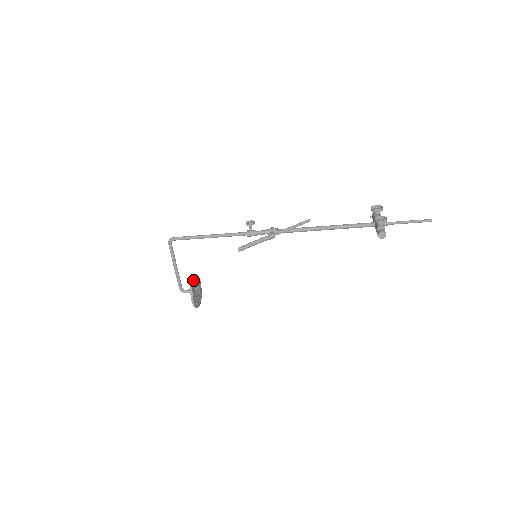
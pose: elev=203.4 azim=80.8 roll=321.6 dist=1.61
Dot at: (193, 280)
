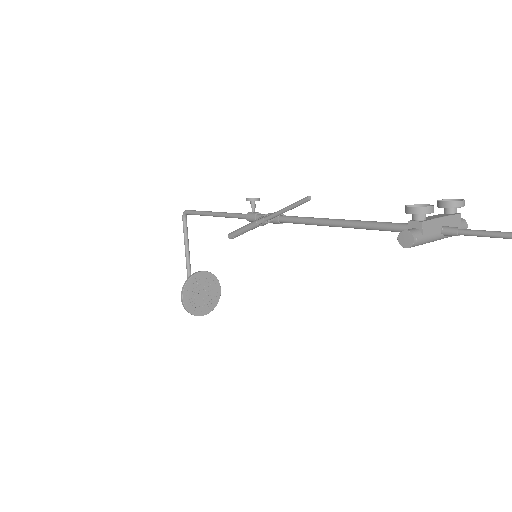
Dot at: (196, 274)
